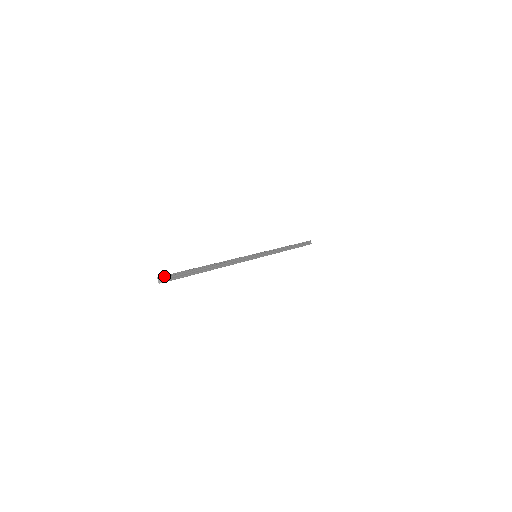
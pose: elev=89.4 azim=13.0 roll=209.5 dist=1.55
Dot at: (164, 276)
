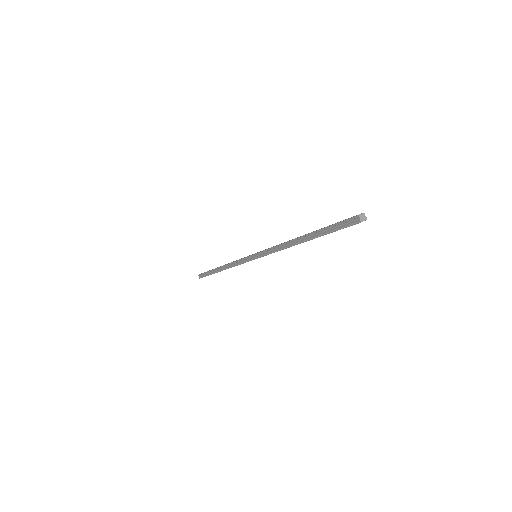
Dot at: (363, 213)
